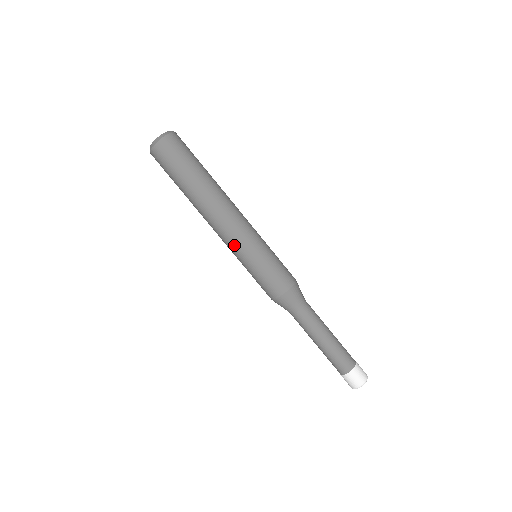
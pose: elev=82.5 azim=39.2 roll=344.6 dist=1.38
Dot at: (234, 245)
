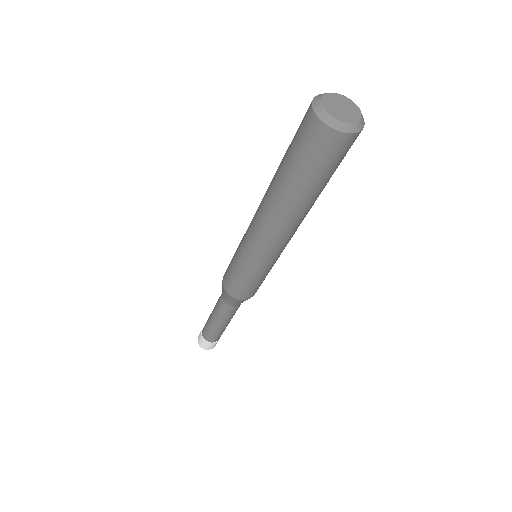
Dot at: (268, 257)
